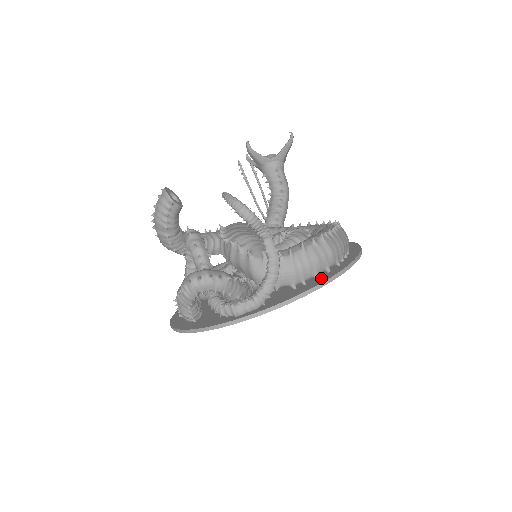
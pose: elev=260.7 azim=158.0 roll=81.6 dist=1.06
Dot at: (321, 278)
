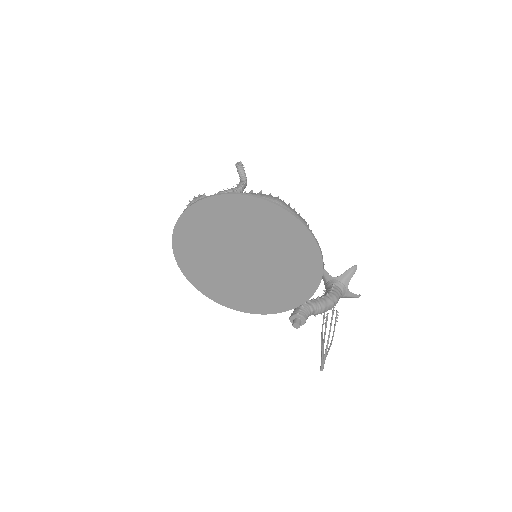
Dot at: (257, 203)
